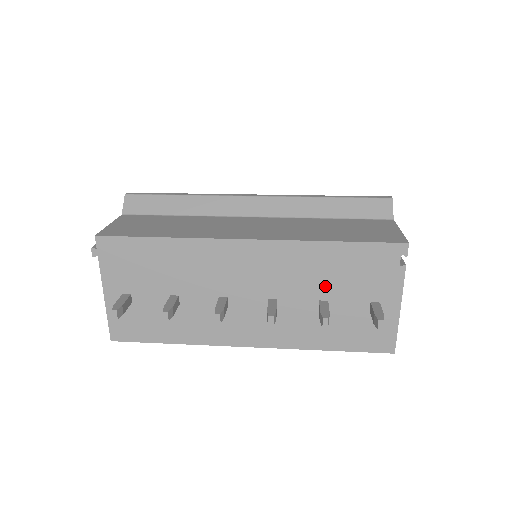
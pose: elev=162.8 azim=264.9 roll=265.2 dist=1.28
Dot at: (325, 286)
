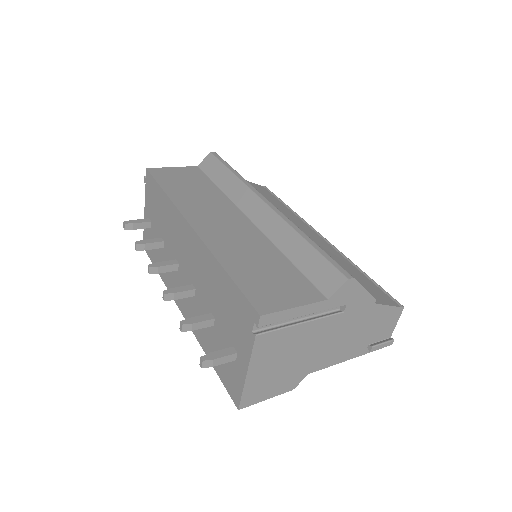
Dot at: (215, 304)
